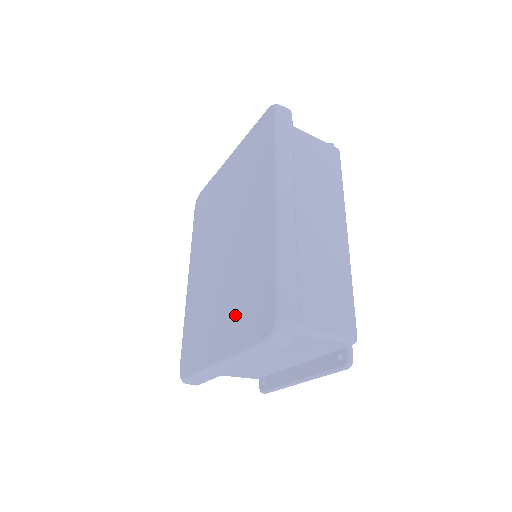
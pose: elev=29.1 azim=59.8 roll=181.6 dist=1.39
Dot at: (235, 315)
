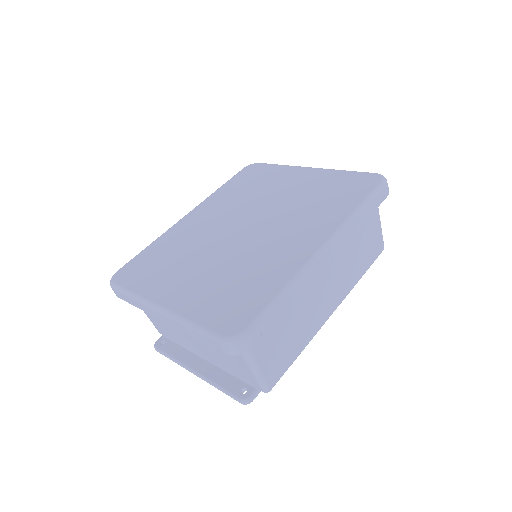
Dot at: (208, 288)
